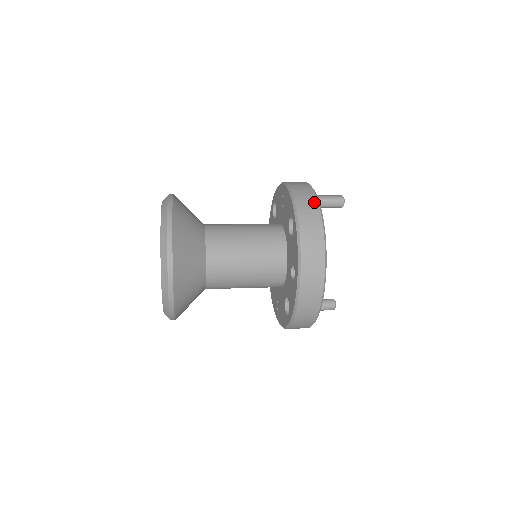
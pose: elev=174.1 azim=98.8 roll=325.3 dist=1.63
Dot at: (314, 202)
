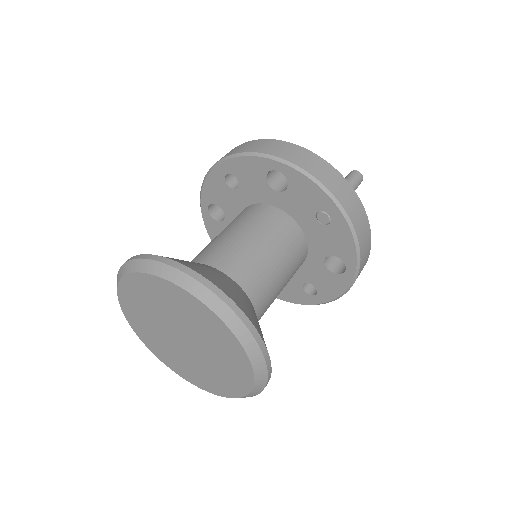
Dot at: (370, 245)
